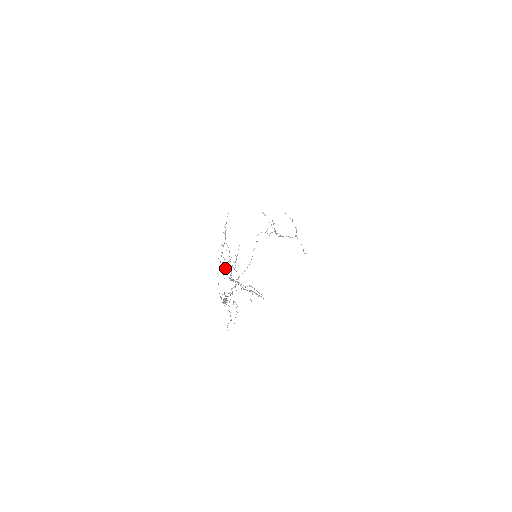
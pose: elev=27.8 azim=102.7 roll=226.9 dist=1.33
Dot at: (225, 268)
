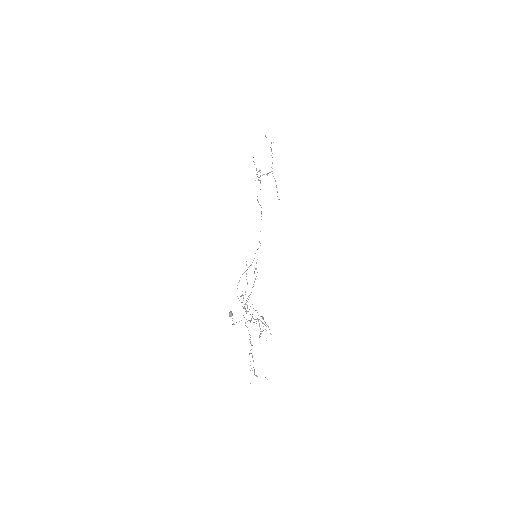
Dot at: (246, 313)
